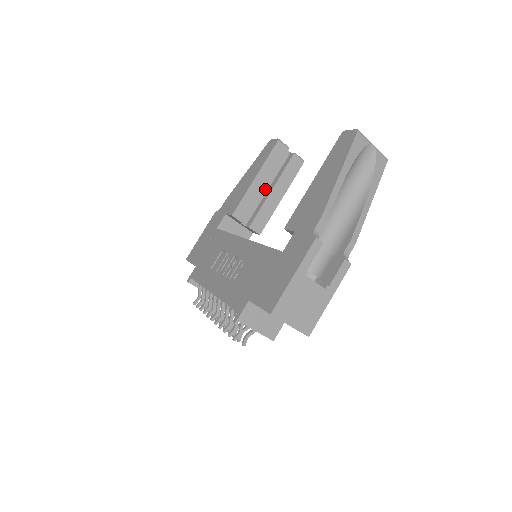
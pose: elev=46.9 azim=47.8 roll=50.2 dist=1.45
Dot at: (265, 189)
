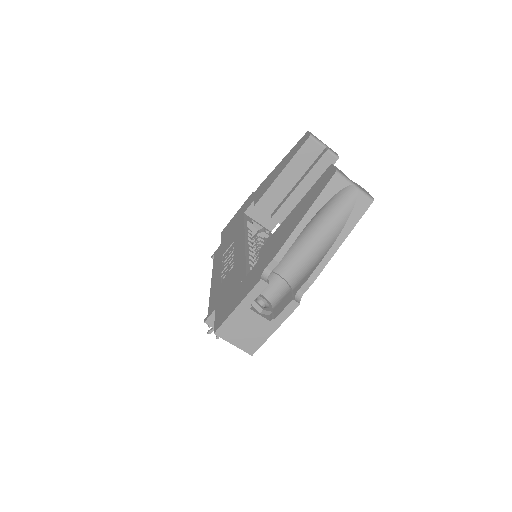
Dot at: (294, 182)
